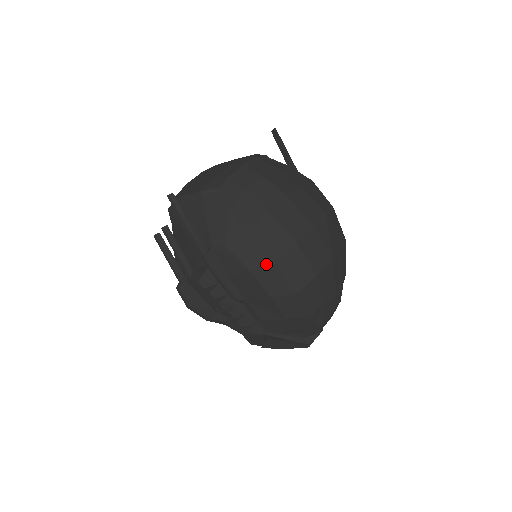
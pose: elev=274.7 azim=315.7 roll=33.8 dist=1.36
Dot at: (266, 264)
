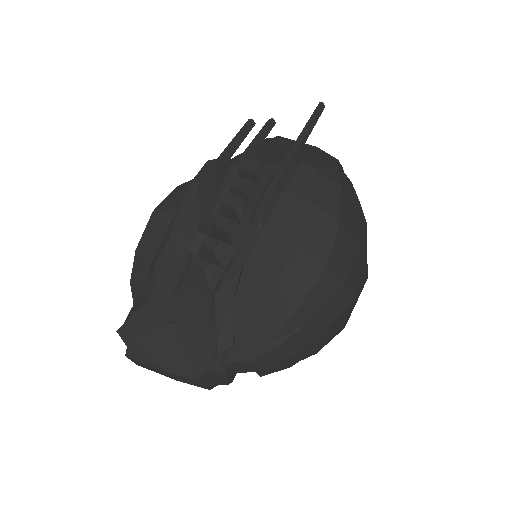
Dot at: (334, 215)
